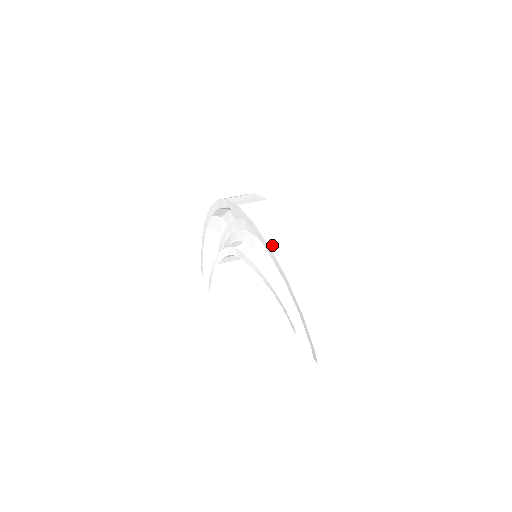
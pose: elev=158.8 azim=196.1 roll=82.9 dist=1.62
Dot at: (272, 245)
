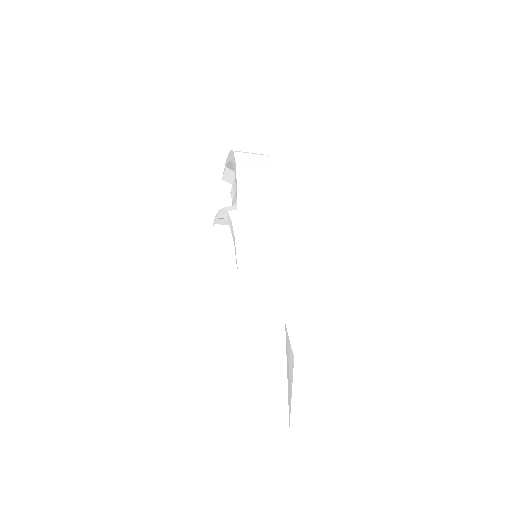
Dot at: (244, 322)
